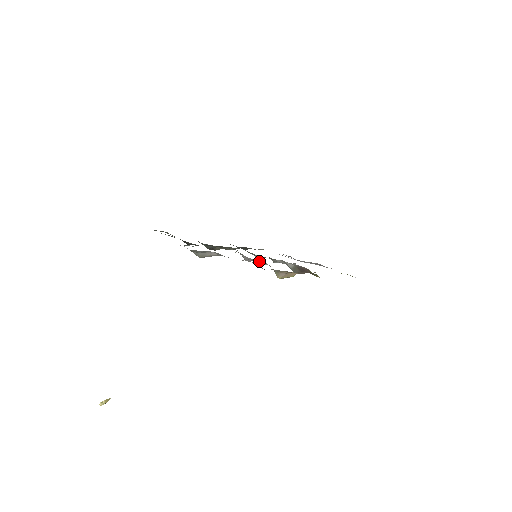
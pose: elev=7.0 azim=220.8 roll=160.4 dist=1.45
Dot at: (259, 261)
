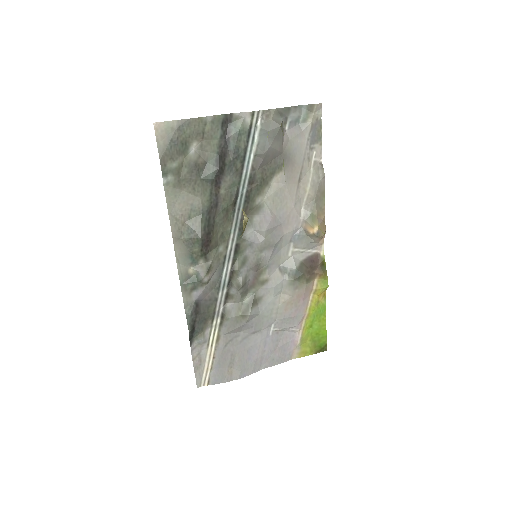
Dot at: (280, 230)
